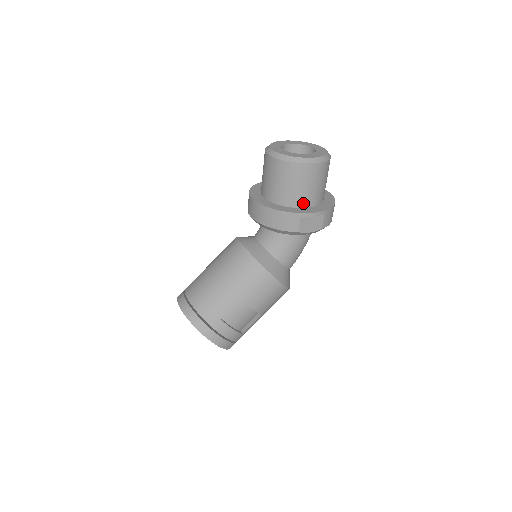
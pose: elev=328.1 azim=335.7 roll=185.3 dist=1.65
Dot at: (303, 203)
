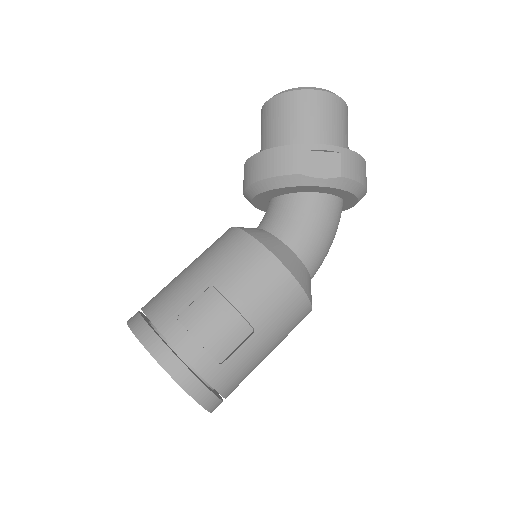
Dot at: occluded
